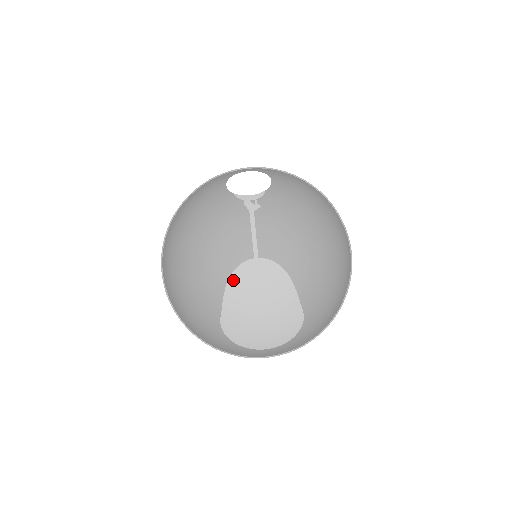
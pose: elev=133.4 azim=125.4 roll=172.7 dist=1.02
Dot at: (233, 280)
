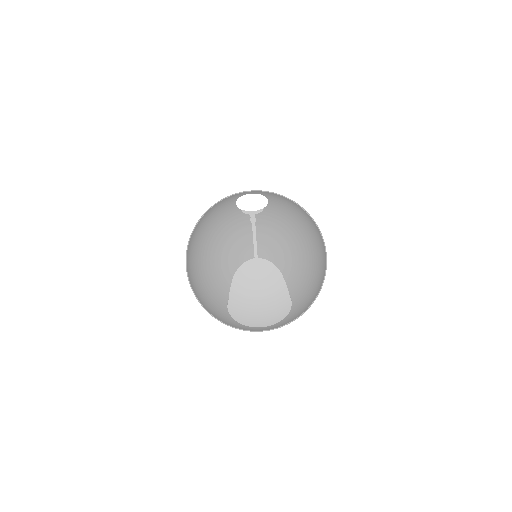
Dot at: (208, 261)
